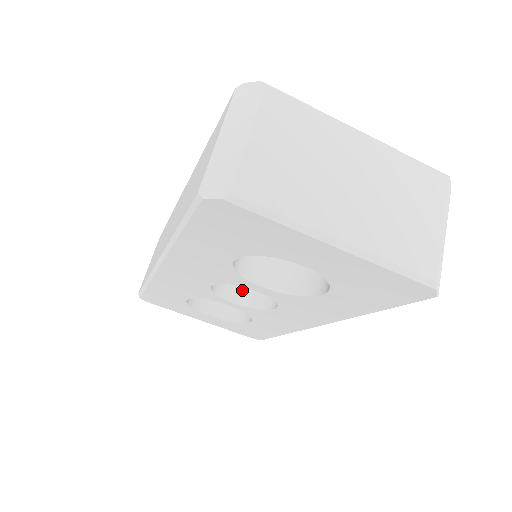
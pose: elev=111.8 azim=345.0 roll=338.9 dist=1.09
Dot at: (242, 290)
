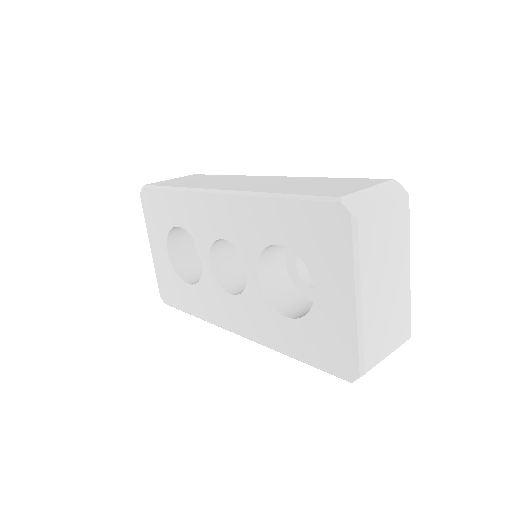
Dot at: (221, 262)
